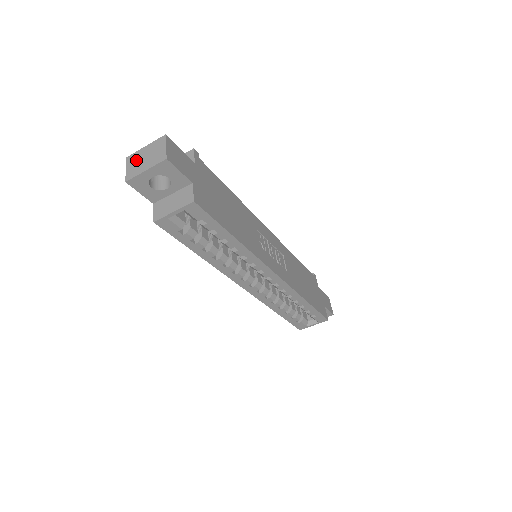
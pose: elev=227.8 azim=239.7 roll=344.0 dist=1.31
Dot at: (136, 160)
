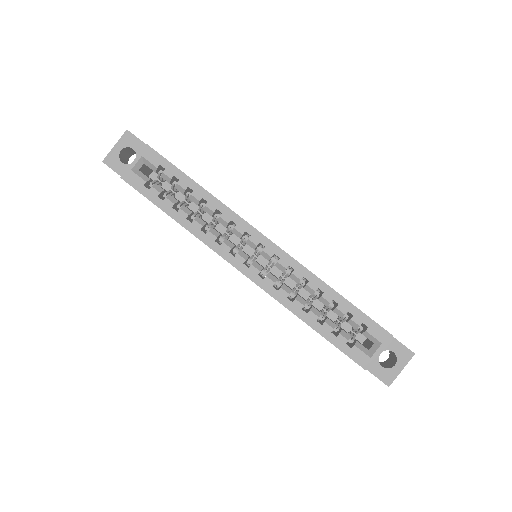
Dot at: occluded
